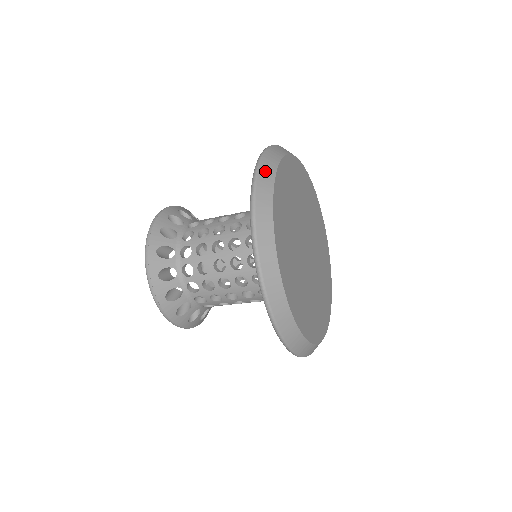
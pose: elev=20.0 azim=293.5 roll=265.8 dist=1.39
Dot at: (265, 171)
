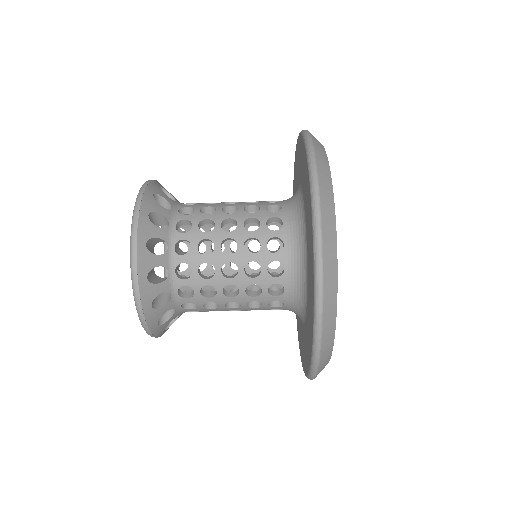
Dot at: (316, 140)
